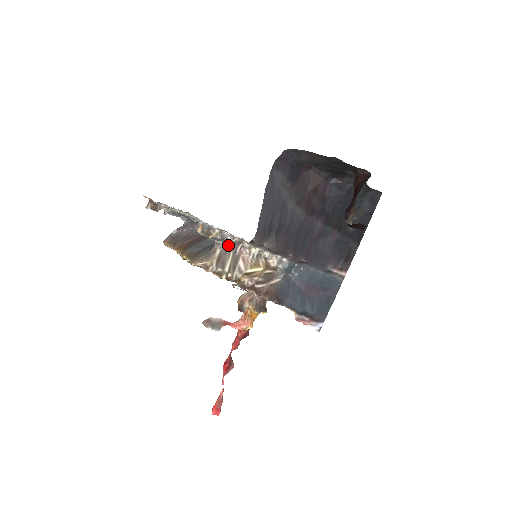
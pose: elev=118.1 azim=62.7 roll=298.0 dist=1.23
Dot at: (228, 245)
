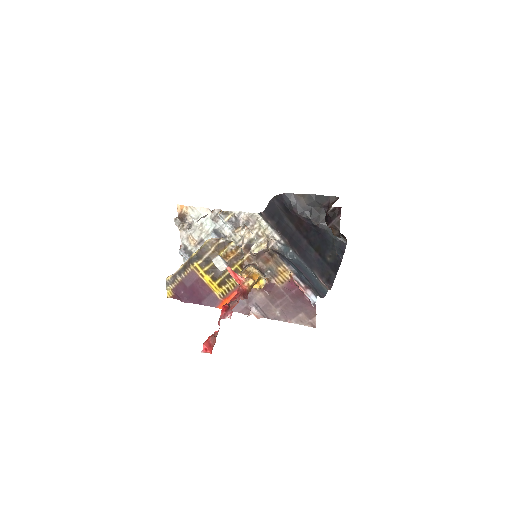
Dot at: occluded
